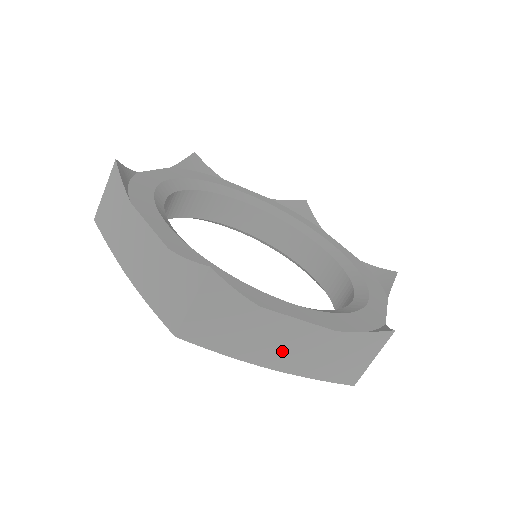
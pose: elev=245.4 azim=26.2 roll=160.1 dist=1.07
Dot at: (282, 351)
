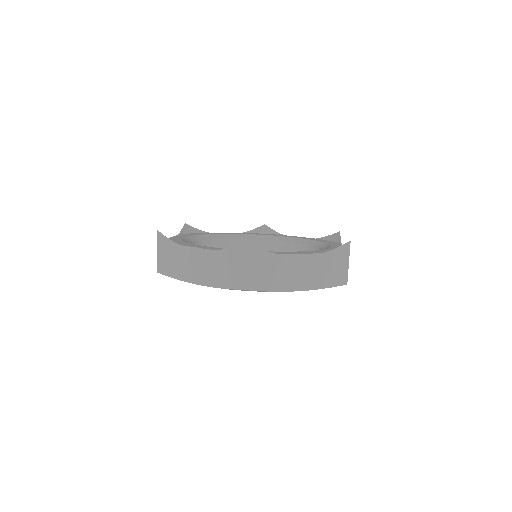
Dot at: (300, 277)
